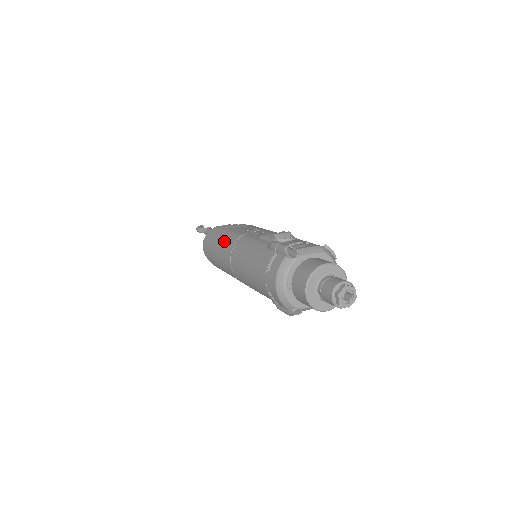
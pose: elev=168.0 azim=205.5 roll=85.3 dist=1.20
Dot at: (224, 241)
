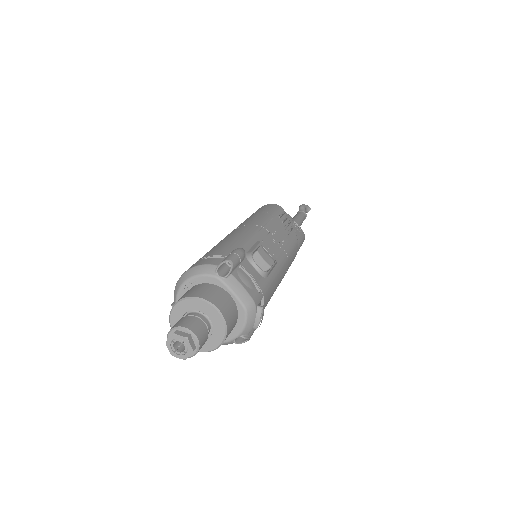
Dot at: (257, 217)
